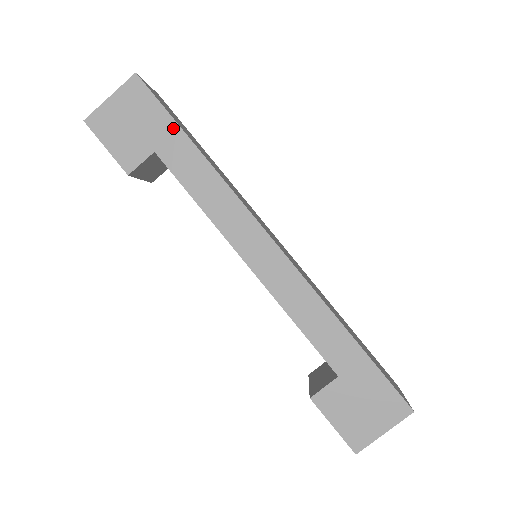
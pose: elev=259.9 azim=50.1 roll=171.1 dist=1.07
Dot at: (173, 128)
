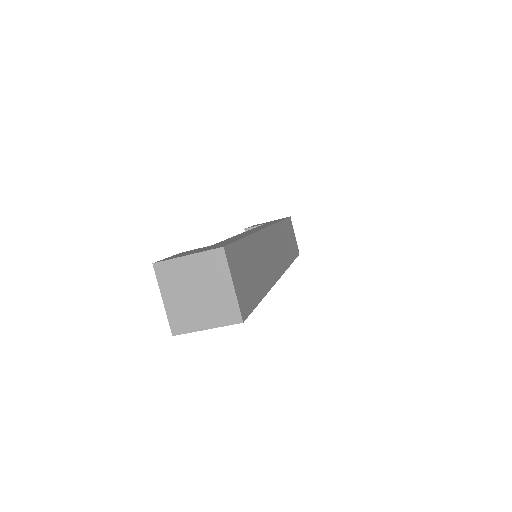
Dot at: occluded
